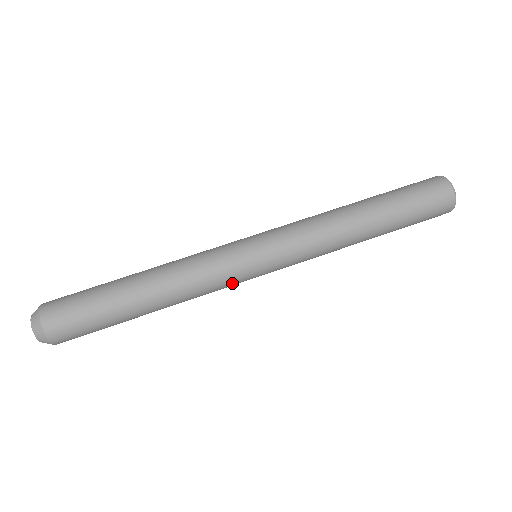
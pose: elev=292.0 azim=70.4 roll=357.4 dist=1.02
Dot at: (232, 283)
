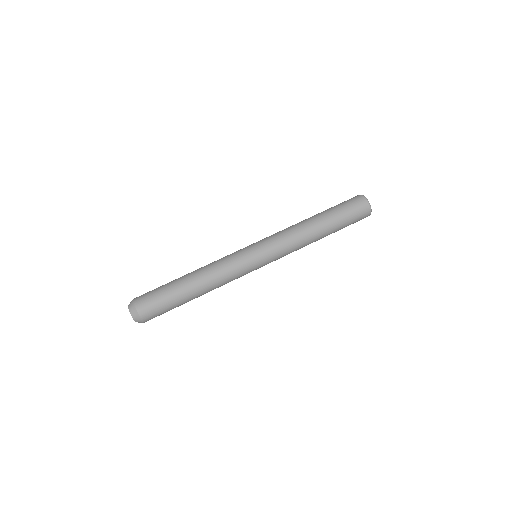
Dot at: (244, 274)
